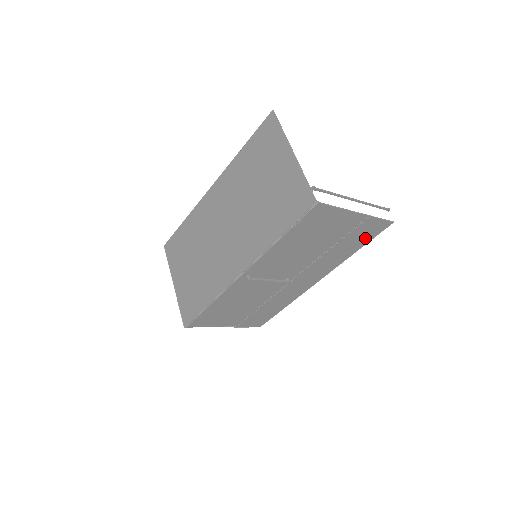
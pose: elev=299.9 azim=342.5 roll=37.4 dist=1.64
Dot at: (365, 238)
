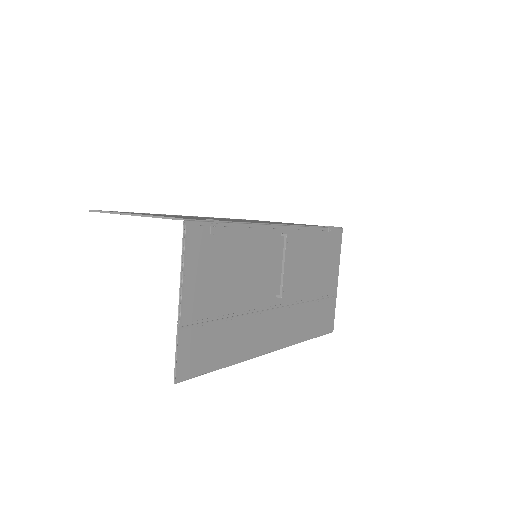
Dot at: (320, 326)
